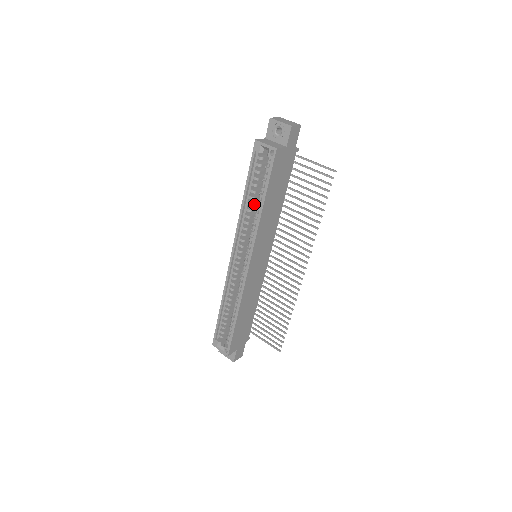
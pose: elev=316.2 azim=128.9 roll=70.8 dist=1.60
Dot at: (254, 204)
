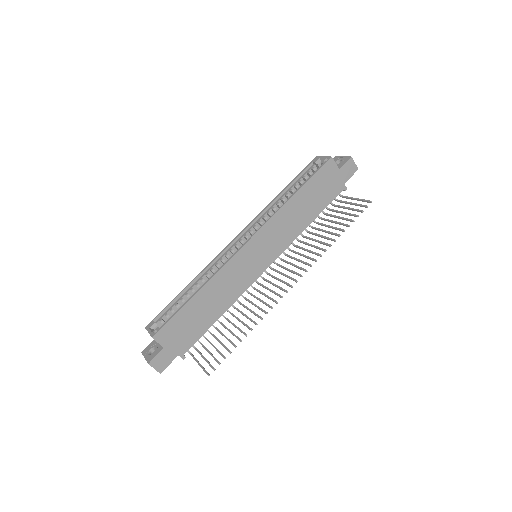
Dot at: occluded
